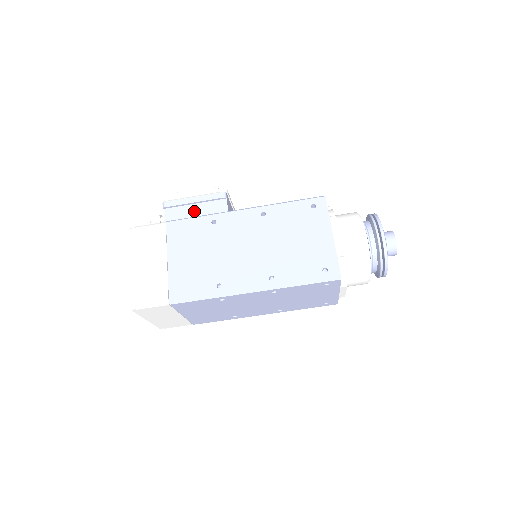
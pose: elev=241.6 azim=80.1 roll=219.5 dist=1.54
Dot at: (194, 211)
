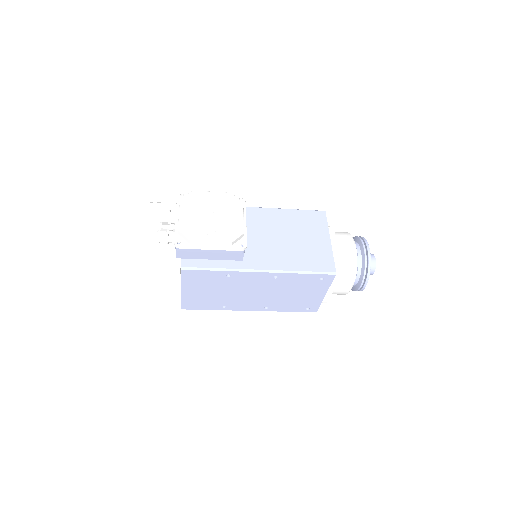
Dot at: (209, 255)
